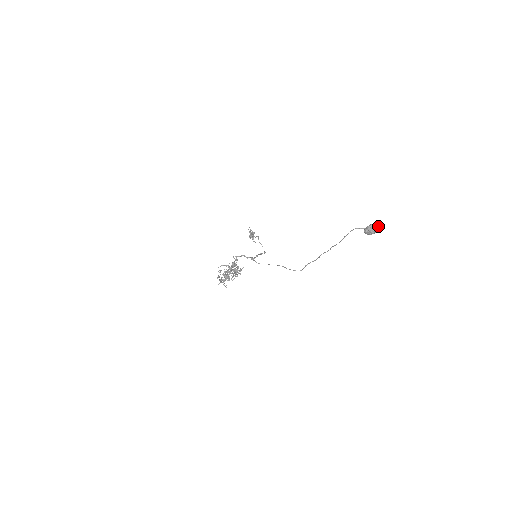
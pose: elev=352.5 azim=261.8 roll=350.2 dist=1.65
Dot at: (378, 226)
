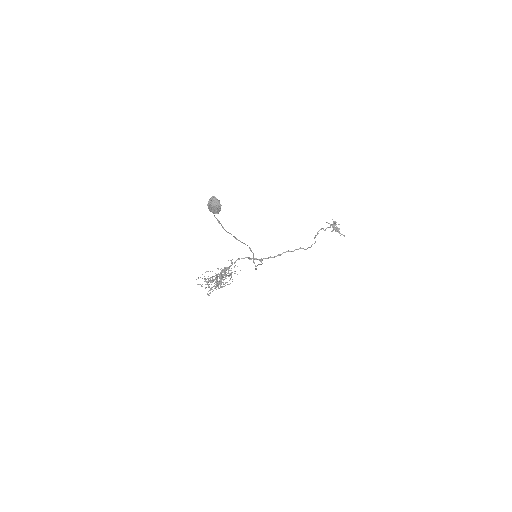
Dot at: (212, 200)
